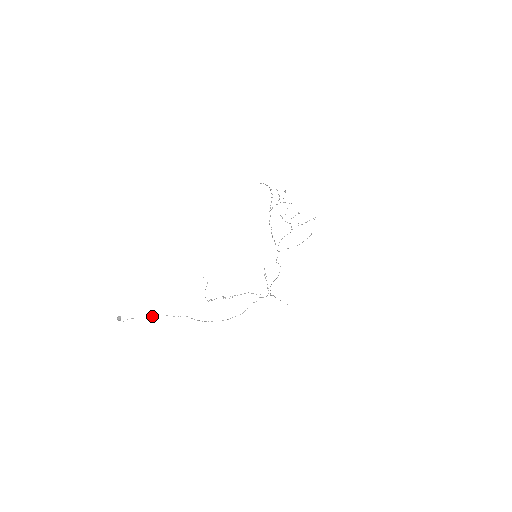
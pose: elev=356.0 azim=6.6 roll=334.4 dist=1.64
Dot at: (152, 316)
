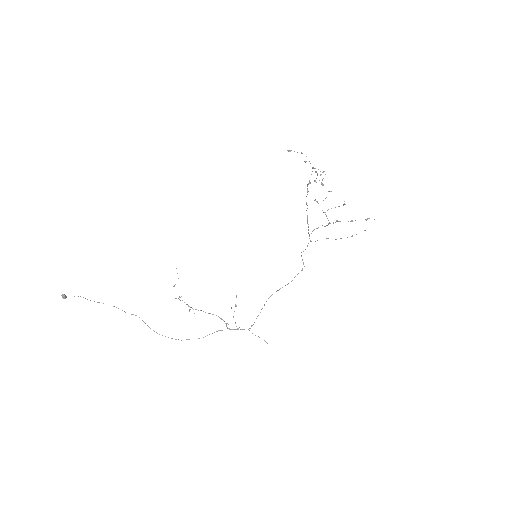
Dot at: occluded
